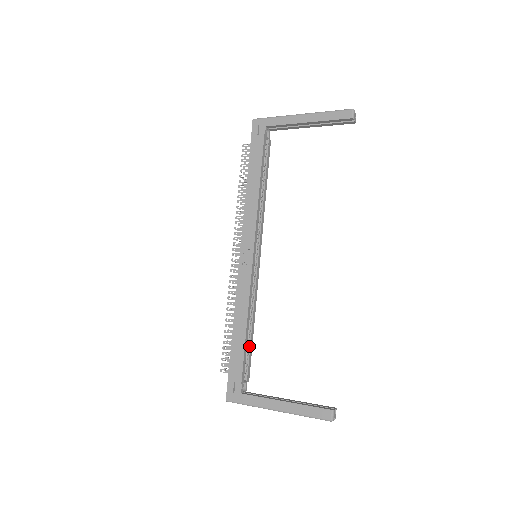
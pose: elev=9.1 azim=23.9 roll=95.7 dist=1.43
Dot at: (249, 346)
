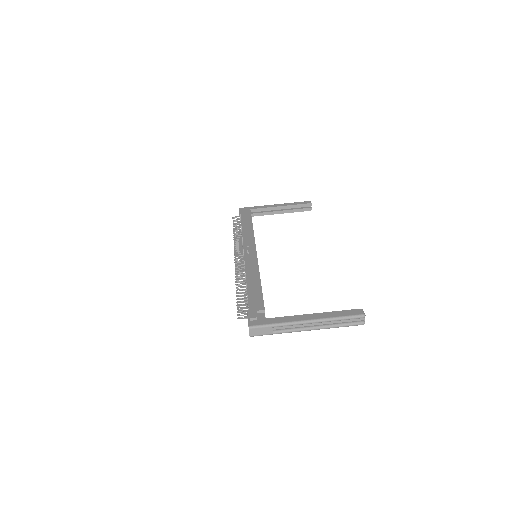
Dot at: occluded
